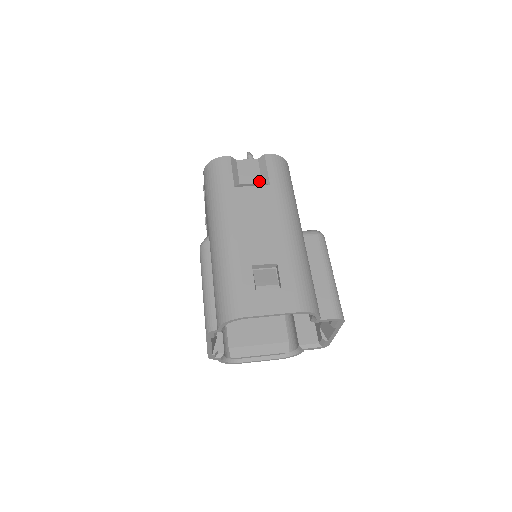
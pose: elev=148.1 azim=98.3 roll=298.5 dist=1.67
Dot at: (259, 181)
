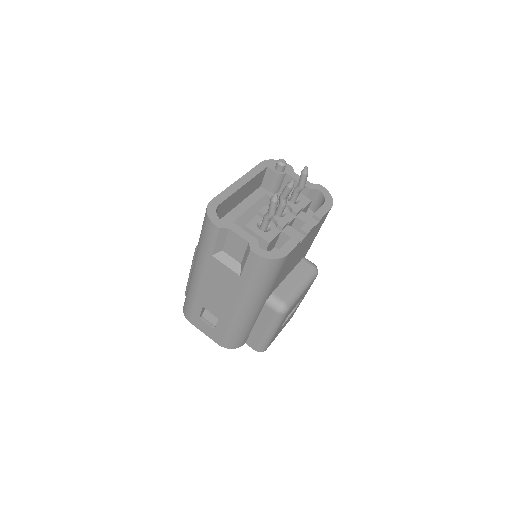
Dot at: (239, 261)
